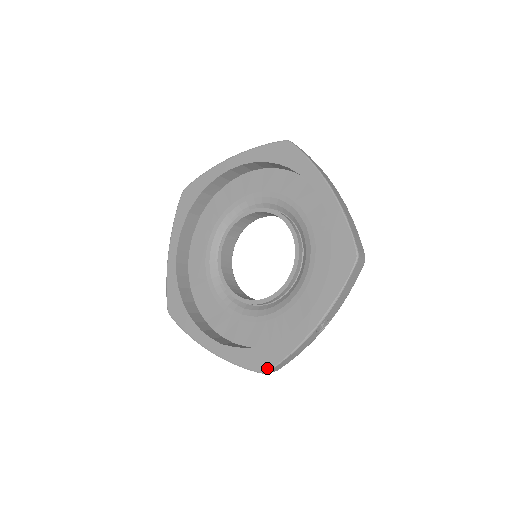
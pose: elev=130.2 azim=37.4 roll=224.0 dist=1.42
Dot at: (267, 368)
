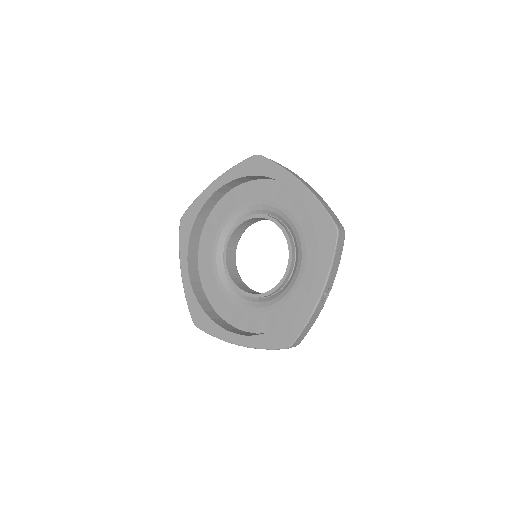
Dot at: (290, 343)
